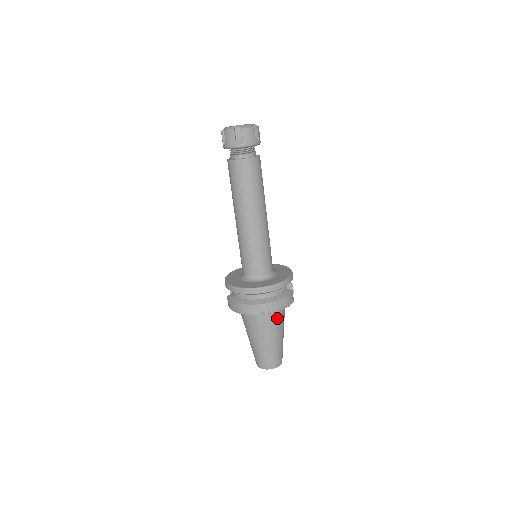
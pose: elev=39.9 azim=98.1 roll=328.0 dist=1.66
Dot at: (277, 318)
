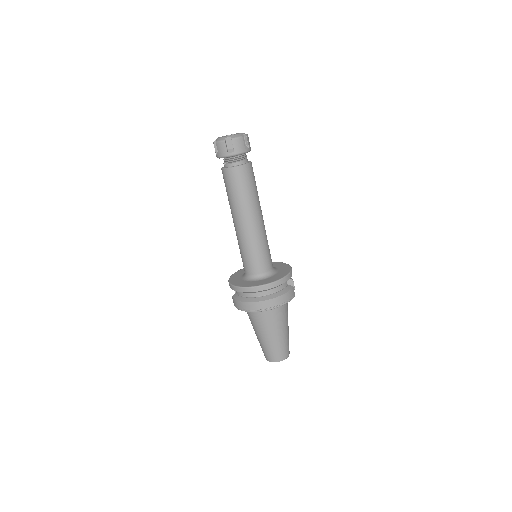
Dot at: (280, 313)
